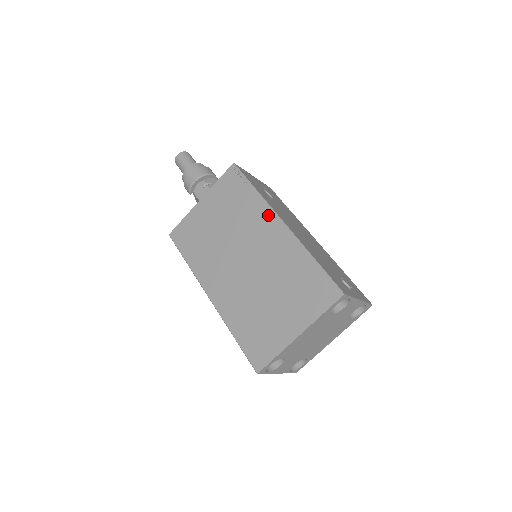
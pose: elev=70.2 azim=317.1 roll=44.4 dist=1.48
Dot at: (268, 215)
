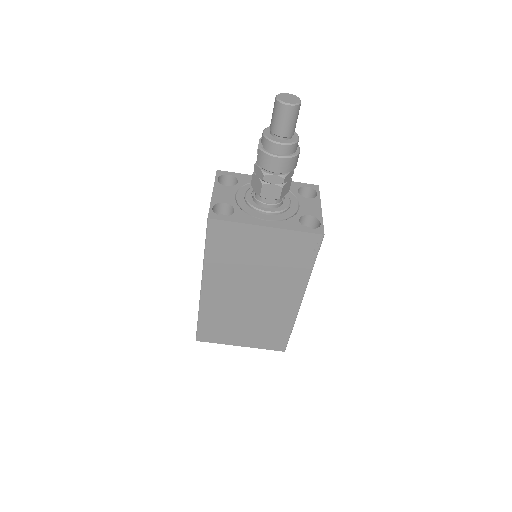
Dot at: (299, 290)
